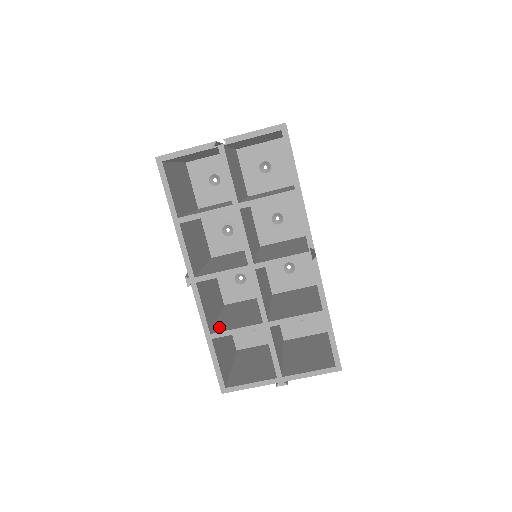
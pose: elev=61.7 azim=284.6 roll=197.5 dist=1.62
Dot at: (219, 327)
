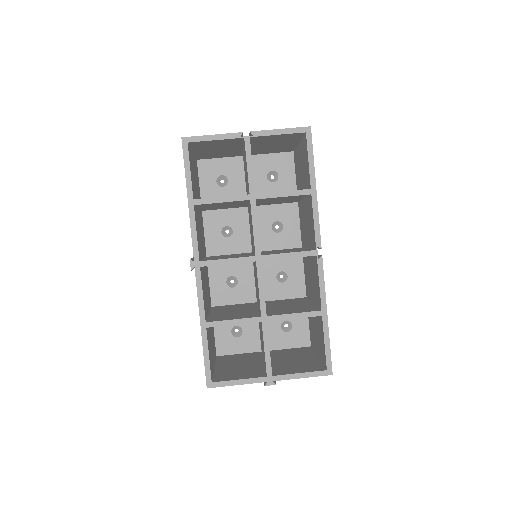
Dot at: (214, 318)
